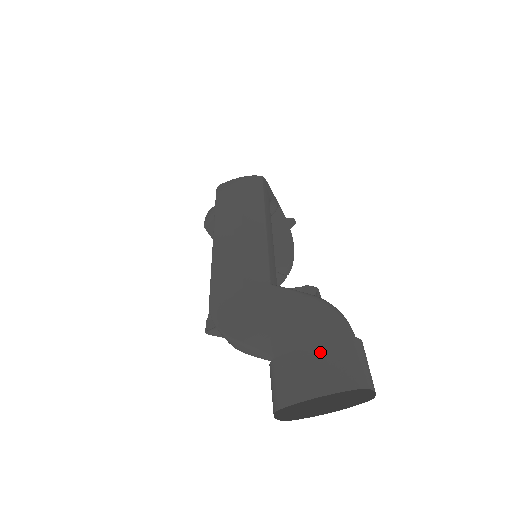
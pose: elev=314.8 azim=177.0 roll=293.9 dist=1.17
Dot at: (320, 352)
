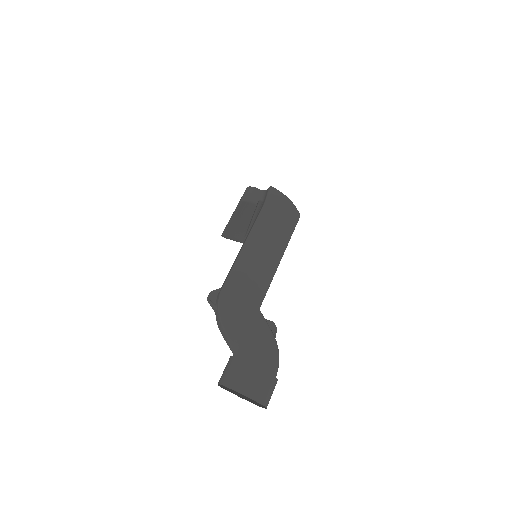
Dot at: (259, 375)
